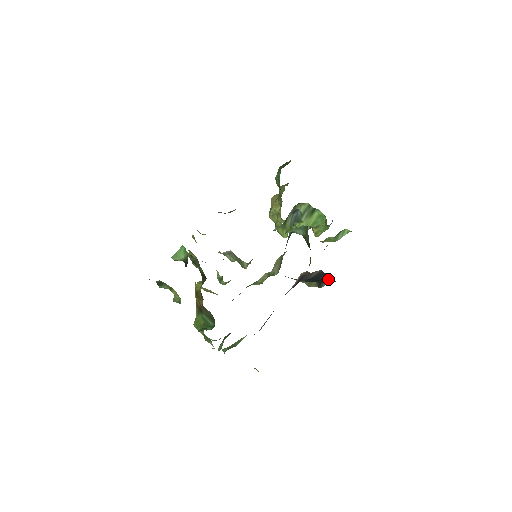
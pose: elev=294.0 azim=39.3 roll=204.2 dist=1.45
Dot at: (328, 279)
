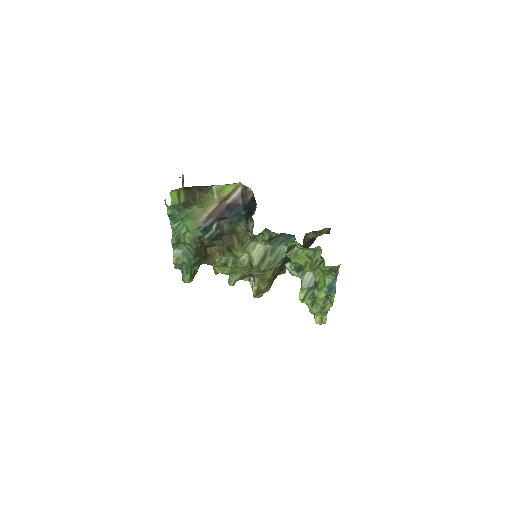
Dot at: (255, 205)
